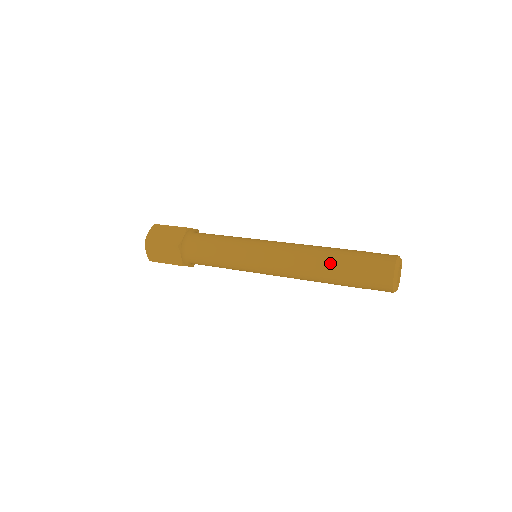
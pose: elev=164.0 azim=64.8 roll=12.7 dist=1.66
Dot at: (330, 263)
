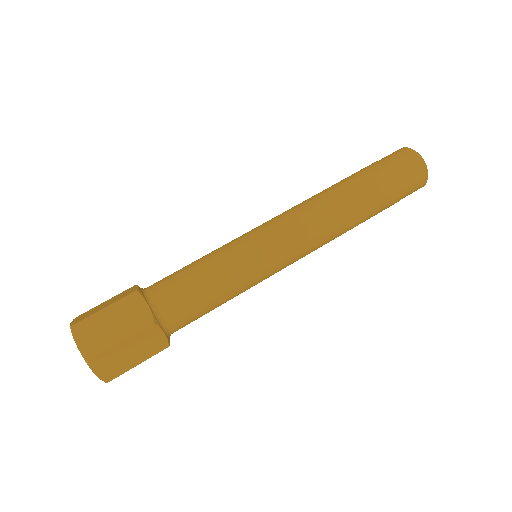
Dot at: (366, 219)
